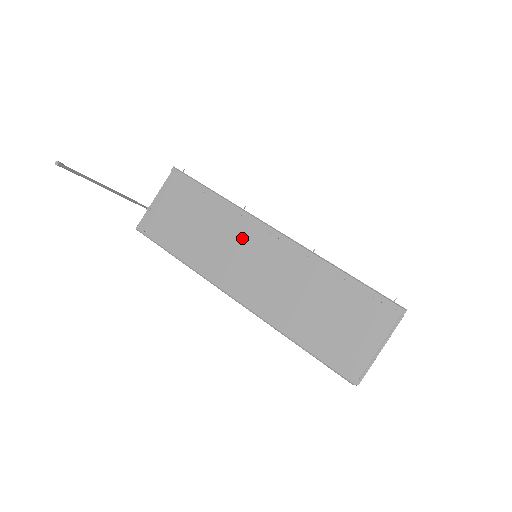
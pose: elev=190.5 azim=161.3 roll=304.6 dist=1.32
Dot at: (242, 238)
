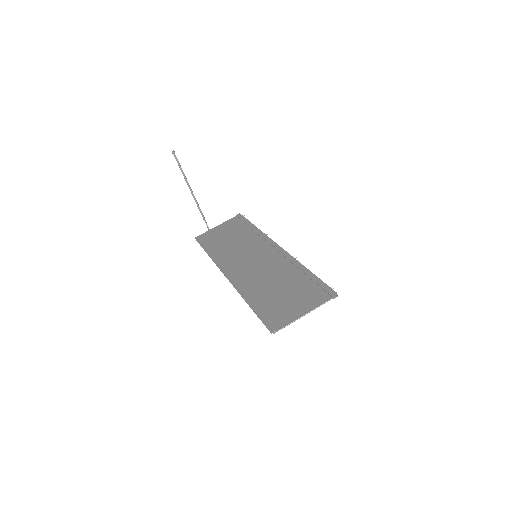
Dot at: (254, 248)
